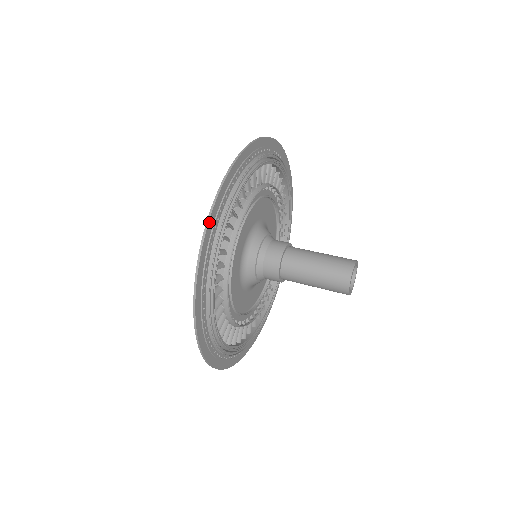
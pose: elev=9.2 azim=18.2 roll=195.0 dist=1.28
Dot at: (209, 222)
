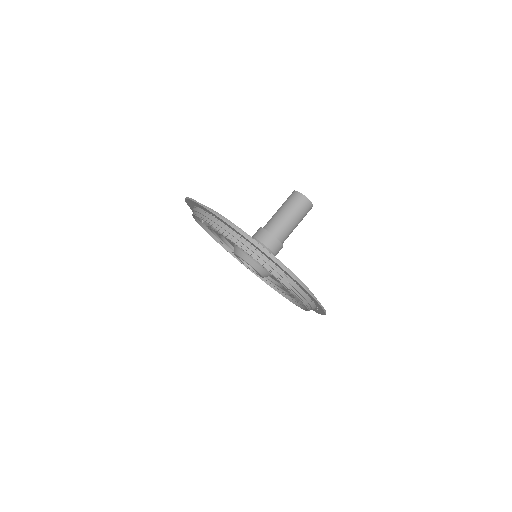
Dot at: (194, 201)
